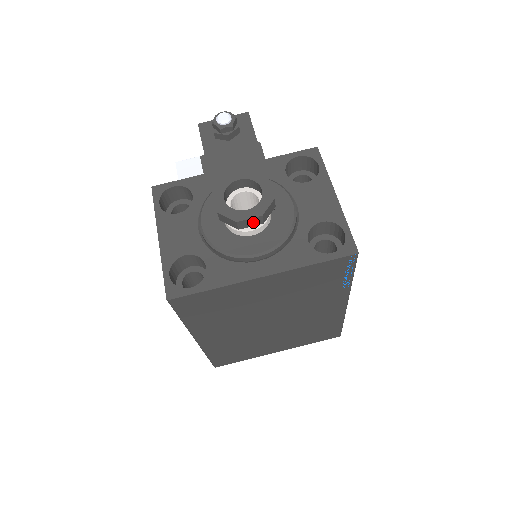
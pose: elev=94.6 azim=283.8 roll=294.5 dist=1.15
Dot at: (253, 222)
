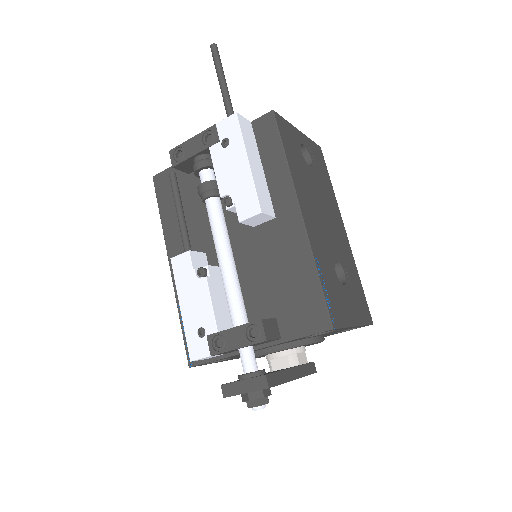
Dot at: occluded
